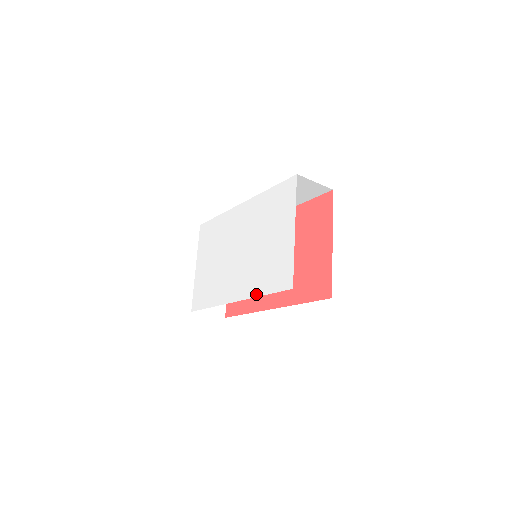
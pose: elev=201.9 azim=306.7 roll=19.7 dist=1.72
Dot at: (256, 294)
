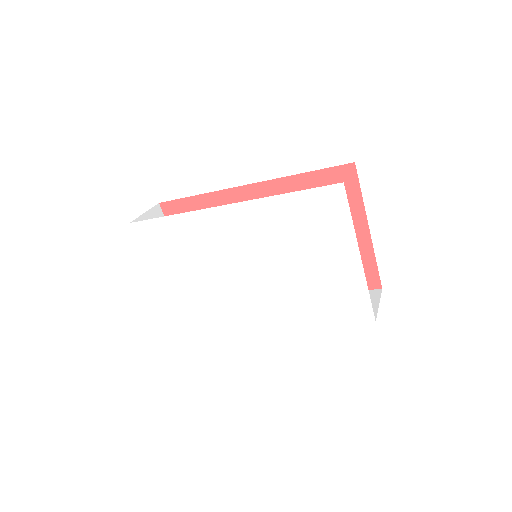
Dot at: (307, 322)
